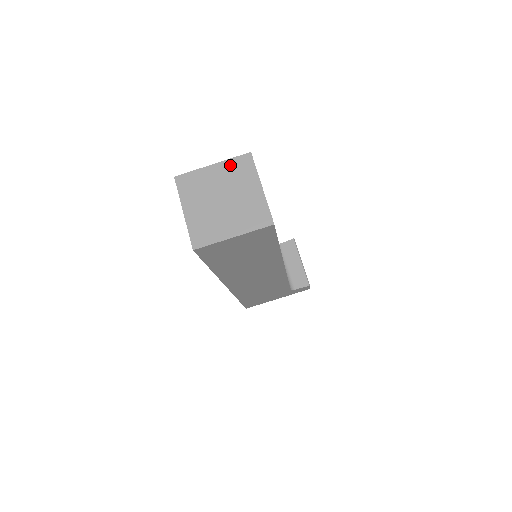
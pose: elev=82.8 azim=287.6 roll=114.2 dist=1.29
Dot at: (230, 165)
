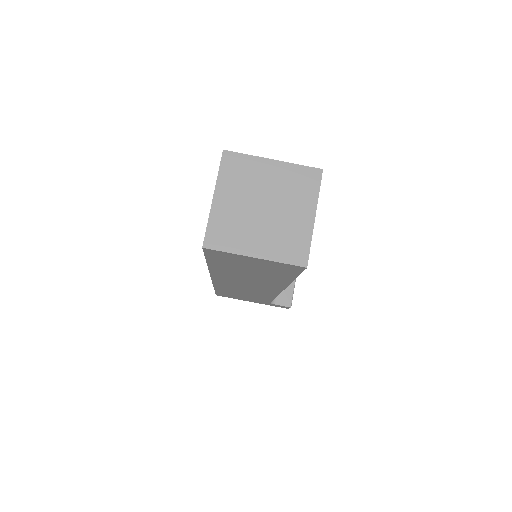
Dot at: (292, 171)
